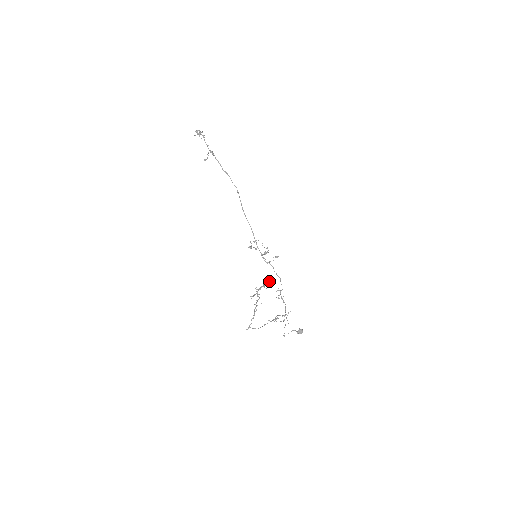
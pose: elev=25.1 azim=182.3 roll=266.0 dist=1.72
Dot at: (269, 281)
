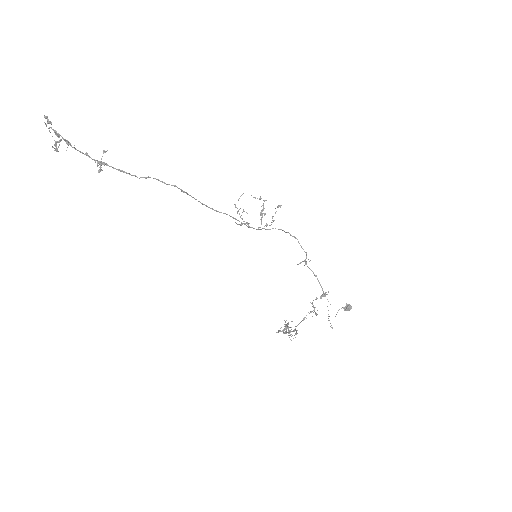
Dot at: (294, 331)
